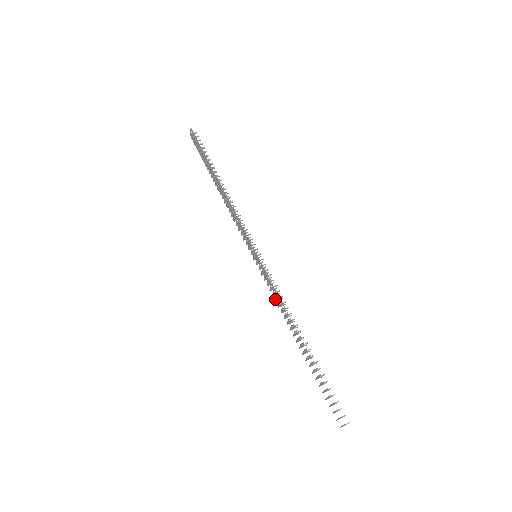
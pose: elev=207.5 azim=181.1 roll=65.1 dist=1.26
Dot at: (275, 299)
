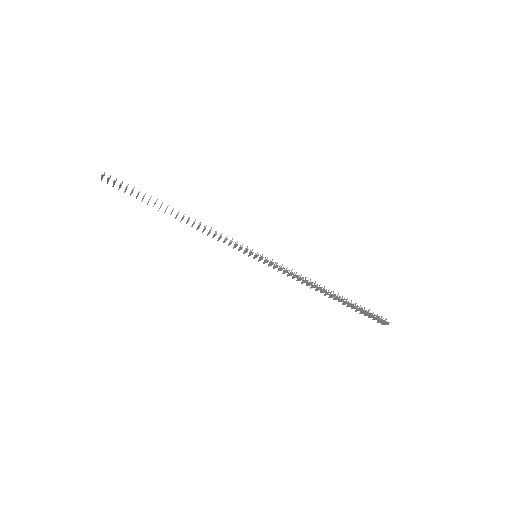
Dot at: occluded
